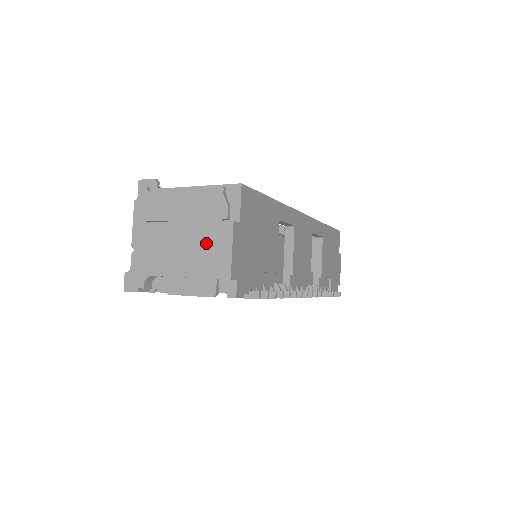
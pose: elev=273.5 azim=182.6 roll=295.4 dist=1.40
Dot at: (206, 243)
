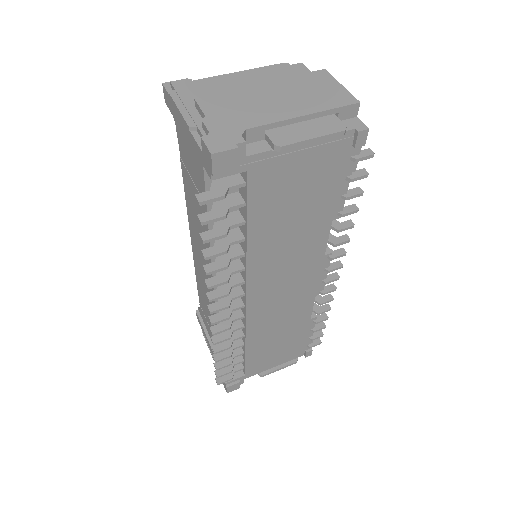
Dot at: (306, 88)
